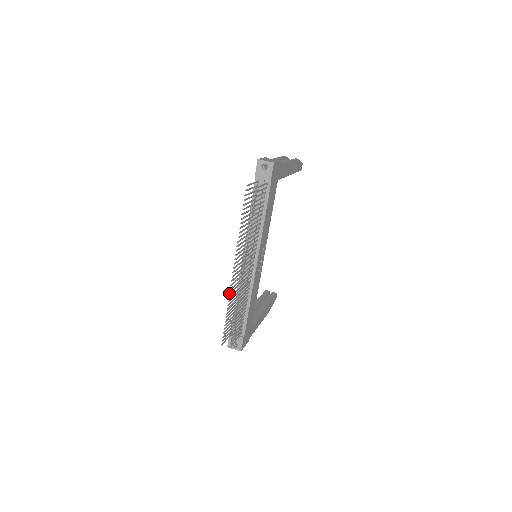
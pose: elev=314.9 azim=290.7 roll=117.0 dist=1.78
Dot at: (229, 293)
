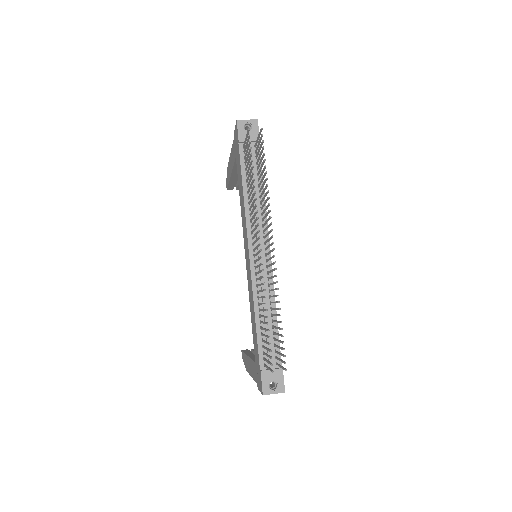
Dot at: occluded
